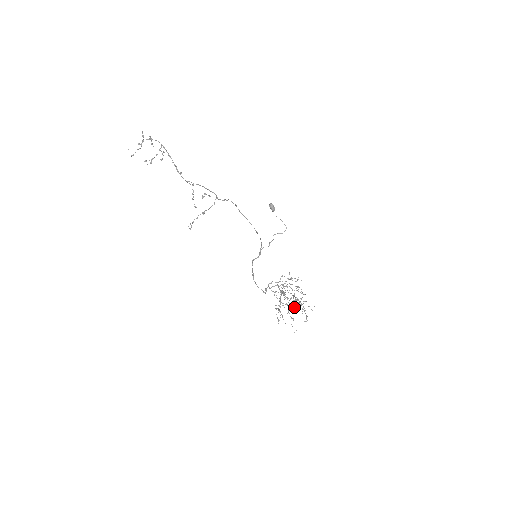
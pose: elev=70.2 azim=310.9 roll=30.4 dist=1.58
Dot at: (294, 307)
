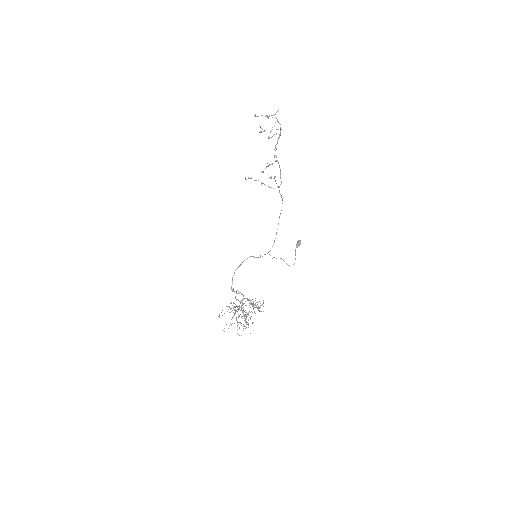
Dot at: (238, 322)
